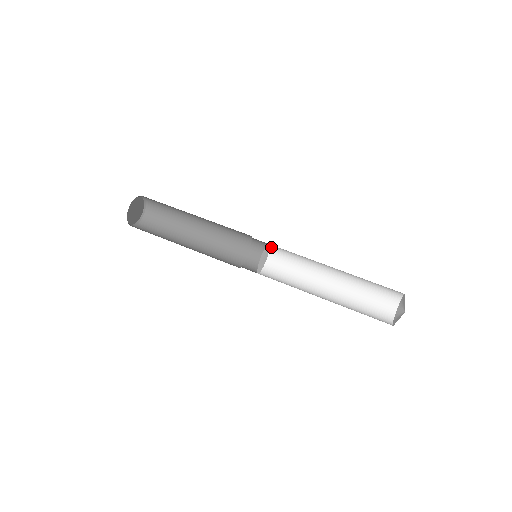
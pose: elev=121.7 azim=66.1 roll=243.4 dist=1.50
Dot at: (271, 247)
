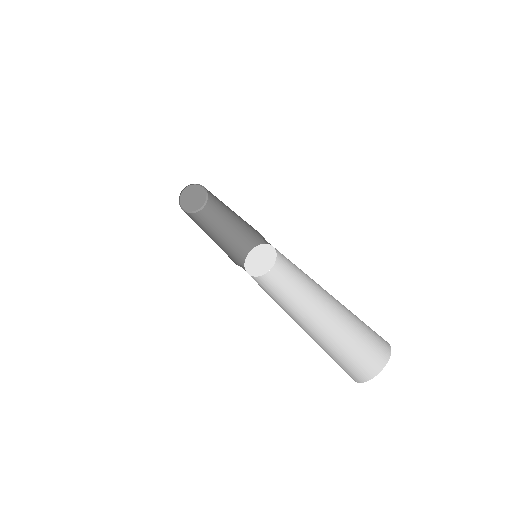
Dot at: (277, 254)
